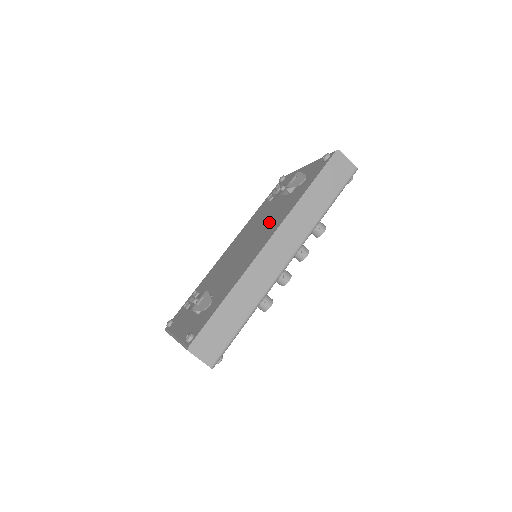
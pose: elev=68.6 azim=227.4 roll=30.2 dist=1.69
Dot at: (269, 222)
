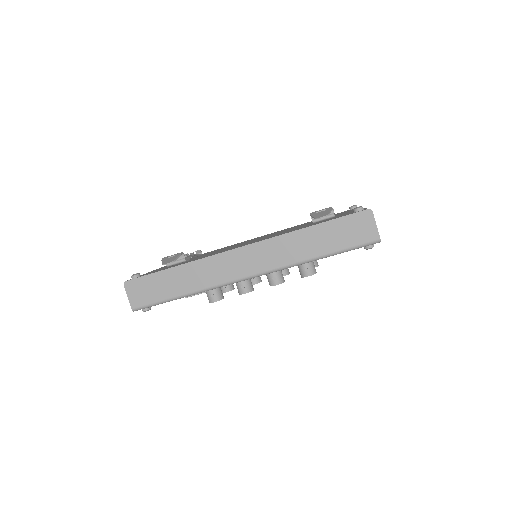
Dot at: (276, 234)
